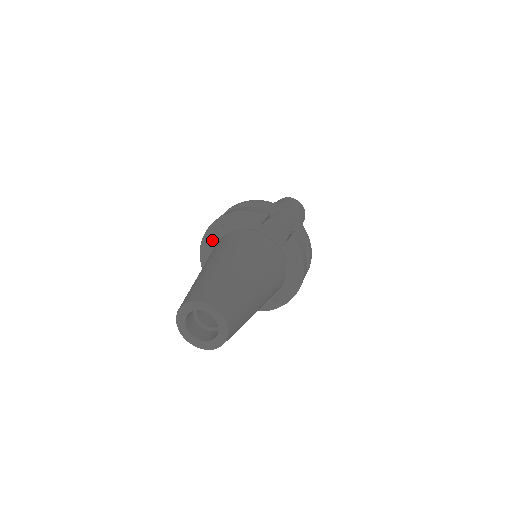
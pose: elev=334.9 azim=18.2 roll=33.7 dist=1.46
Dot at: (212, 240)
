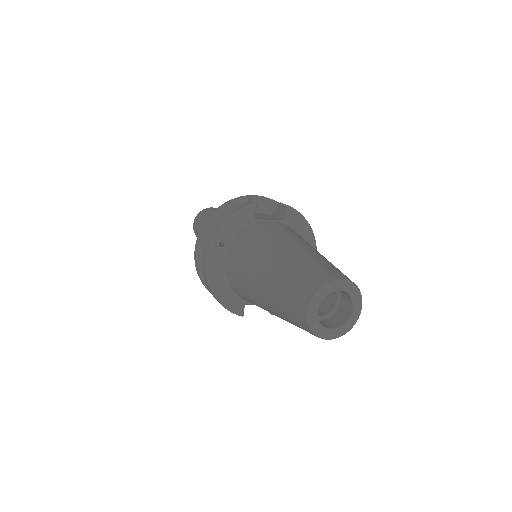
Dot at: (218, 267)
